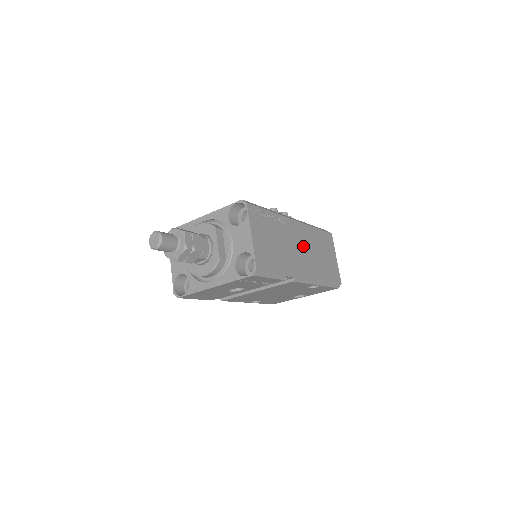
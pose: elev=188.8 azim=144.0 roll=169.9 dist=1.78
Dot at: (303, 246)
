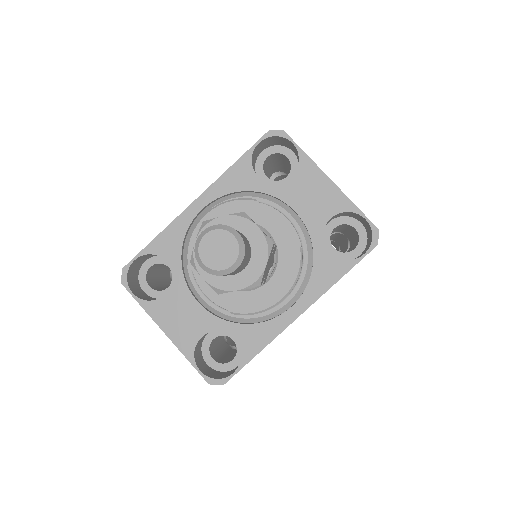
Dot at: occluded
